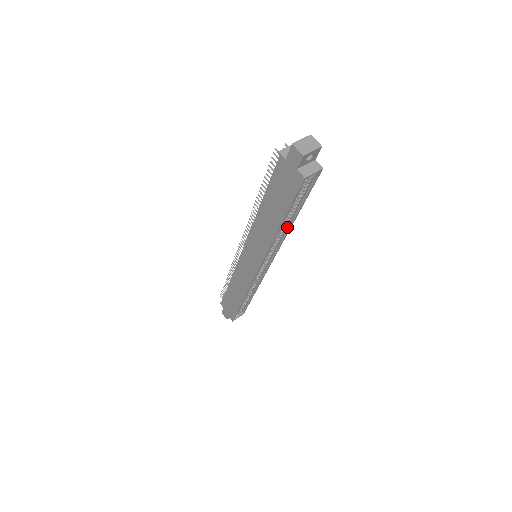
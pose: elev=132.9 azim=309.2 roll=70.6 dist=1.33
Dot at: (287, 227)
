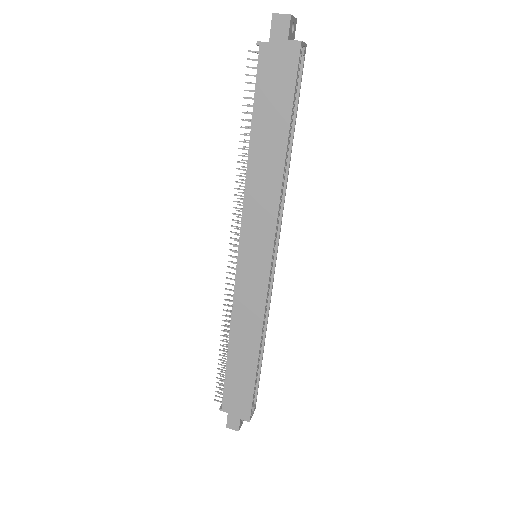
Dot at: (285, 169)
